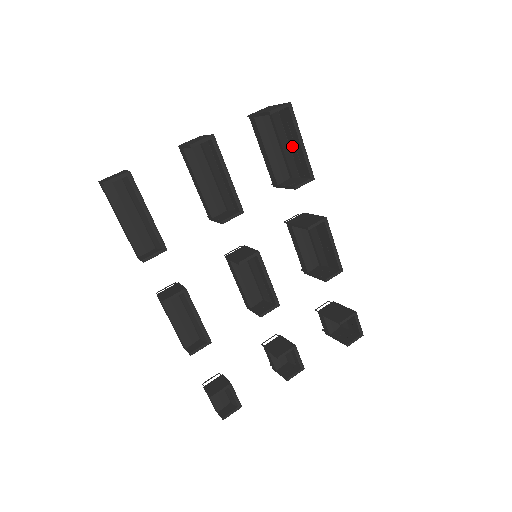
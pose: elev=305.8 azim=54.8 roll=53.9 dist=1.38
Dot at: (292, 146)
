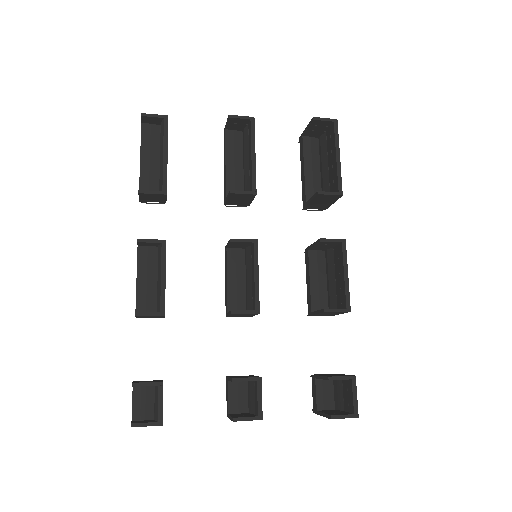
Dot at: (330, 165)
